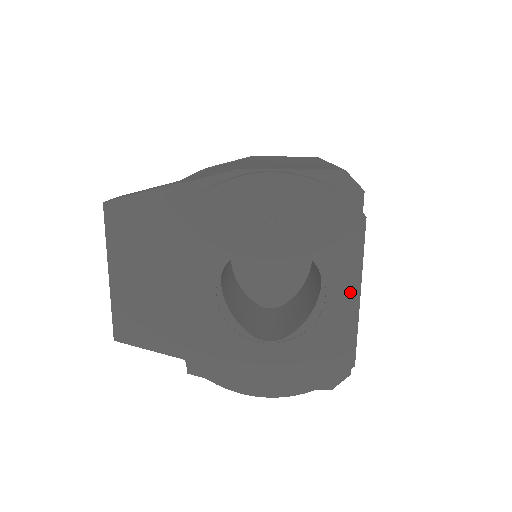
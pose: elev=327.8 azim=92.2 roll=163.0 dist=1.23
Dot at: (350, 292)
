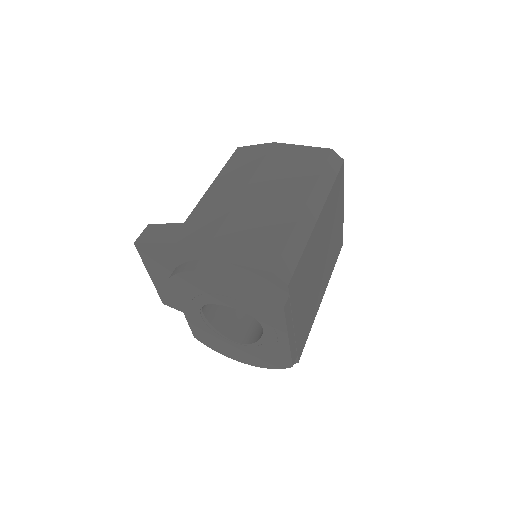
Dot at: (282, 337)
